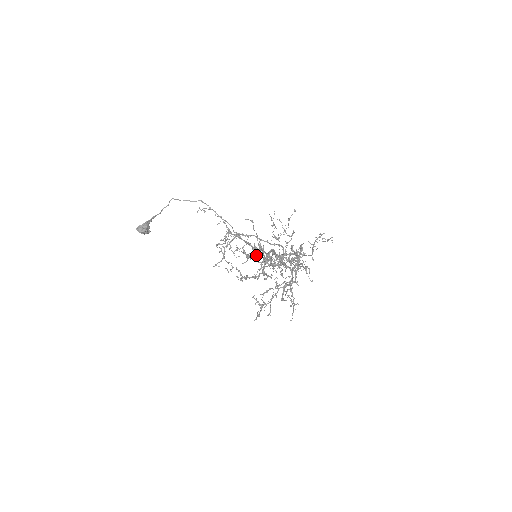
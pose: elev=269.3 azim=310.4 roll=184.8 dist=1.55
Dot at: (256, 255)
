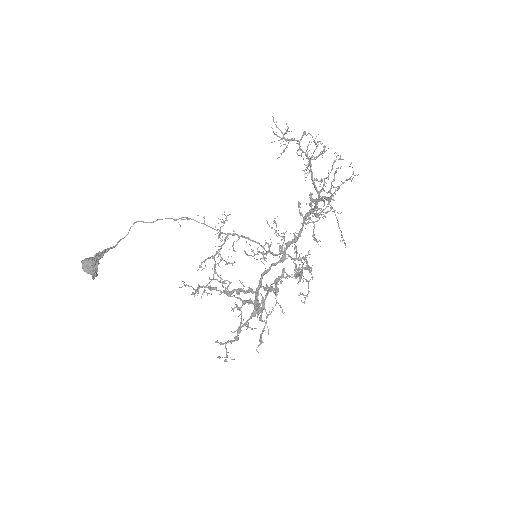
Dot at: (233, 332)
